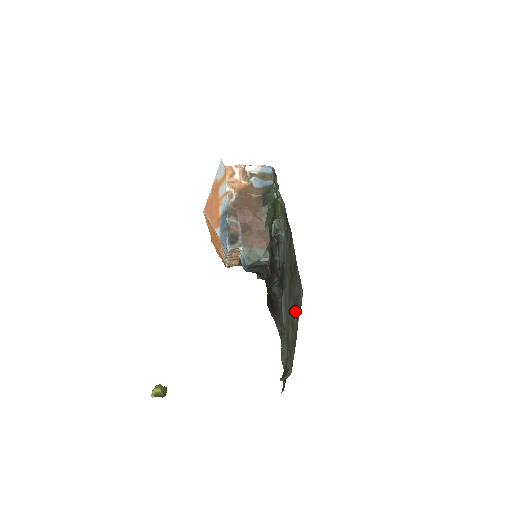
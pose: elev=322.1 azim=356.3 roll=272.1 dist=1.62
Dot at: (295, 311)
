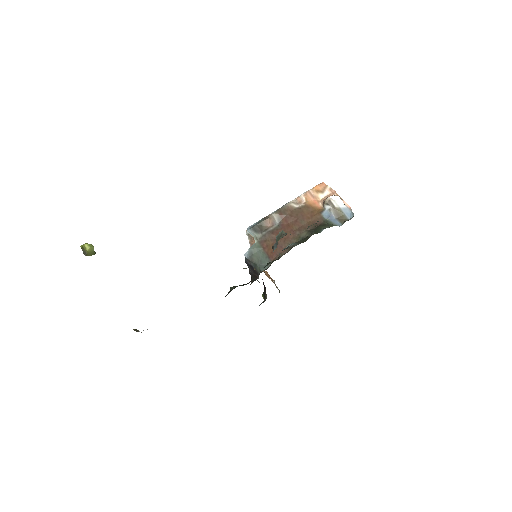
Dot at: occluded
